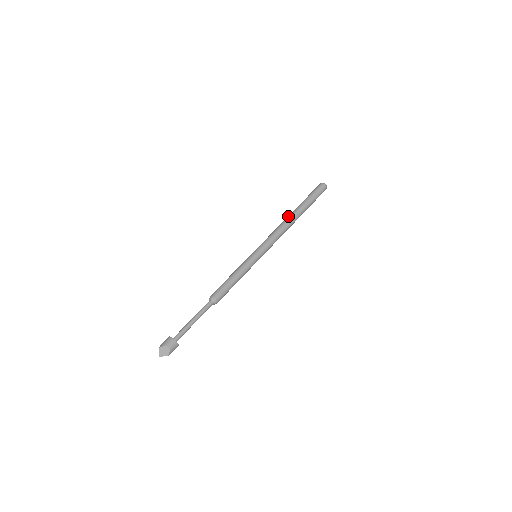
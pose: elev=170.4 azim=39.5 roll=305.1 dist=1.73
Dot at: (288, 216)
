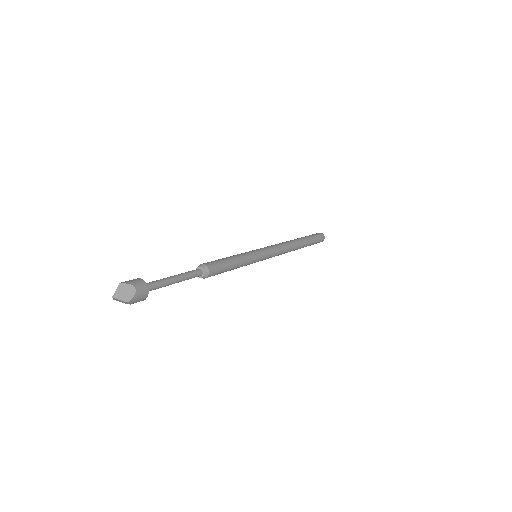
Dot at: occluded
